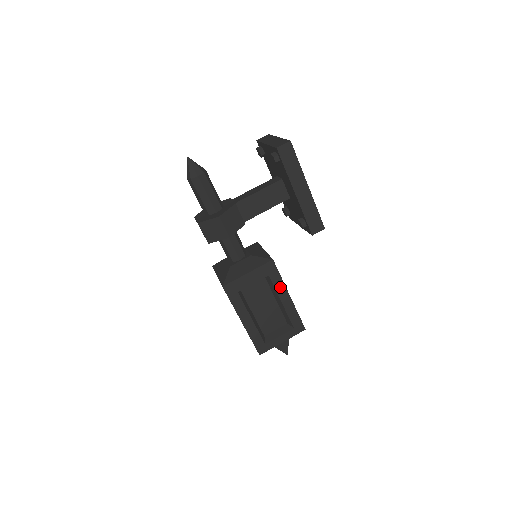
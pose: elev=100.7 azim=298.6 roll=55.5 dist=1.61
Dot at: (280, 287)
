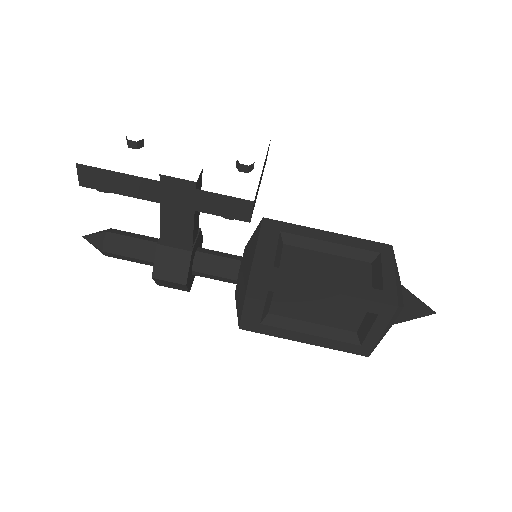
Dot at: (298, 291)
